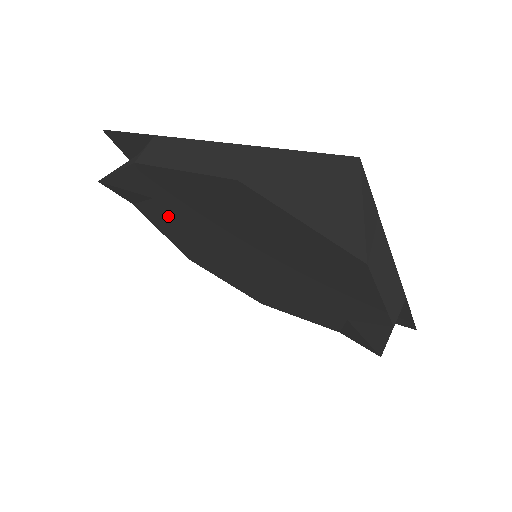
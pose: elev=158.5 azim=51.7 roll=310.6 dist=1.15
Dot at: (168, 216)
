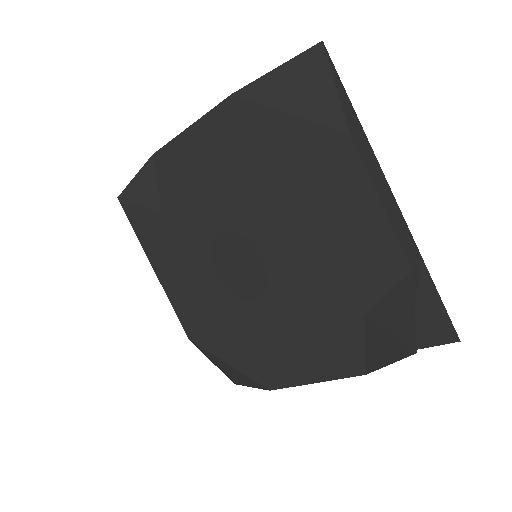
Dot at: (173, 240)
